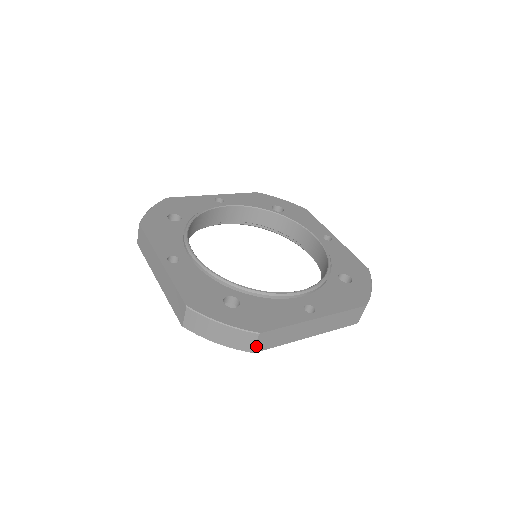
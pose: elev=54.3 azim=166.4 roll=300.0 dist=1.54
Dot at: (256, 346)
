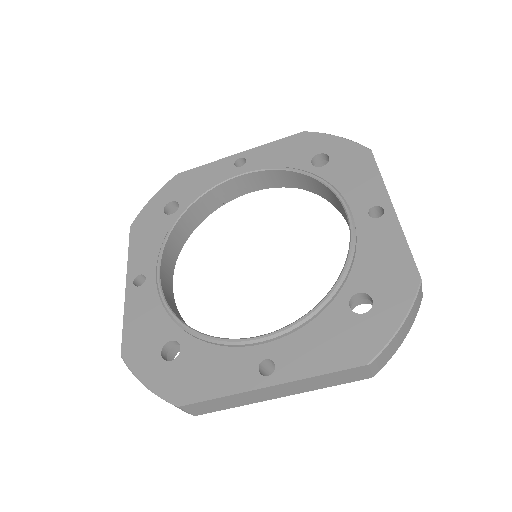
Dot at: (191, 412)
